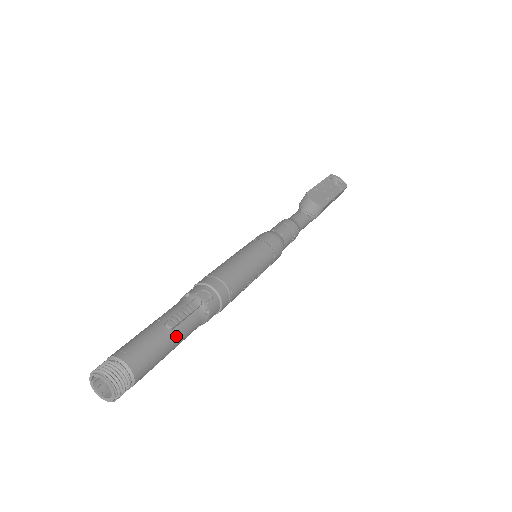
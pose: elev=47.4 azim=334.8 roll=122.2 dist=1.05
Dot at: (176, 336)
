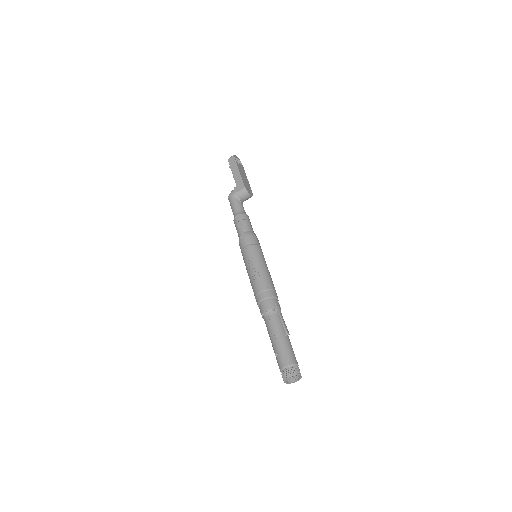
Dot at: occluded
